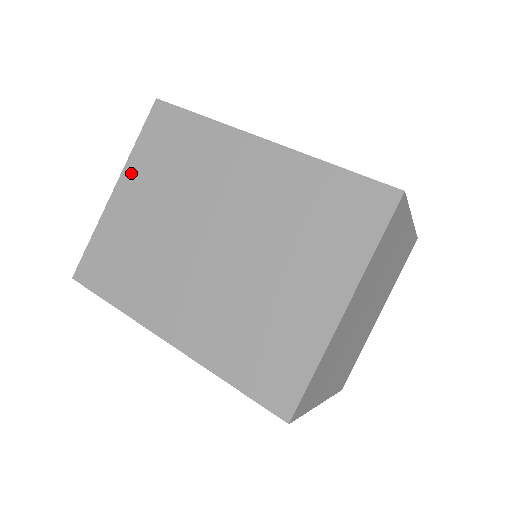
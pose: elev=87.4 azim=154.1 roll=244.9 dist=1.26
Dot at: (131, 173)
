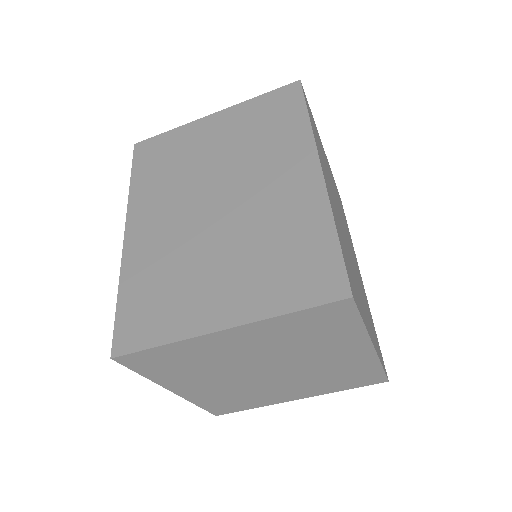
Dot at: (232, 113)
